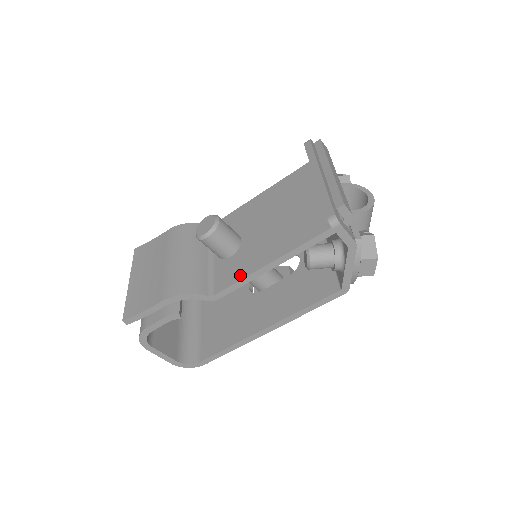
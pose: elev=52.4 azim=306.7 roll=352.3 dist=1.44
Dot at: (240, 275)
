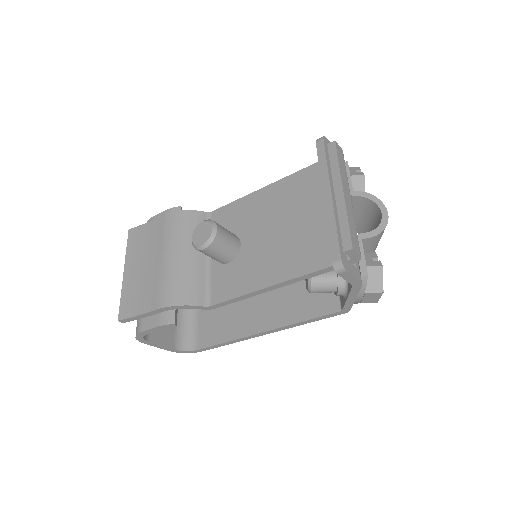
Dot at: (237, 291)
